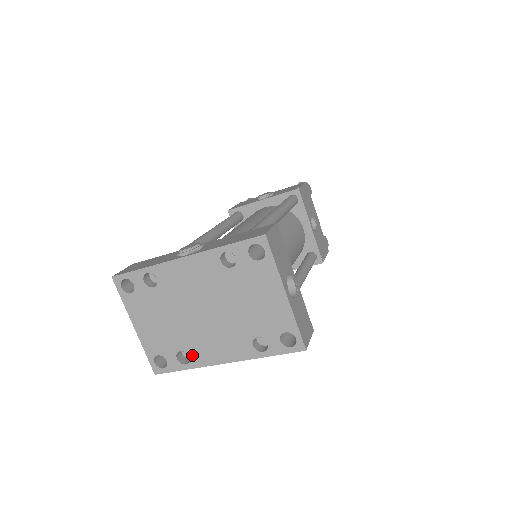
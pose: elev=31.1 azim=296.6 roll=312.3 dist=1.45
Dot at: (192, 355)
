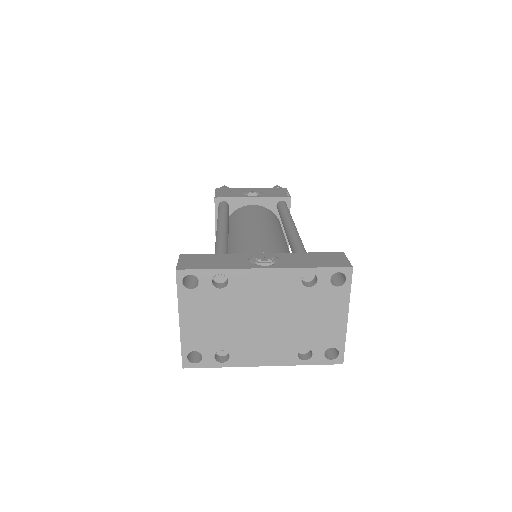
Dot at: (233, 355)
